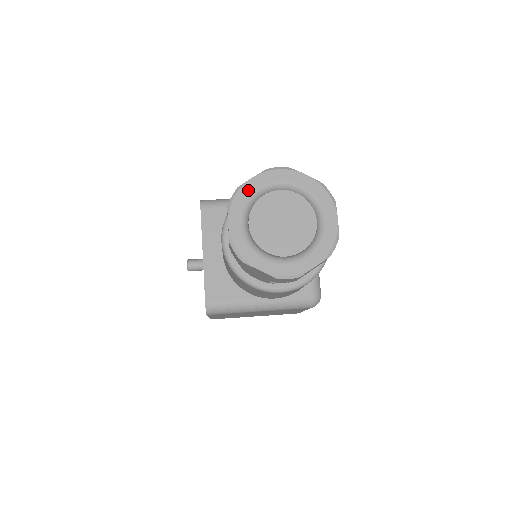
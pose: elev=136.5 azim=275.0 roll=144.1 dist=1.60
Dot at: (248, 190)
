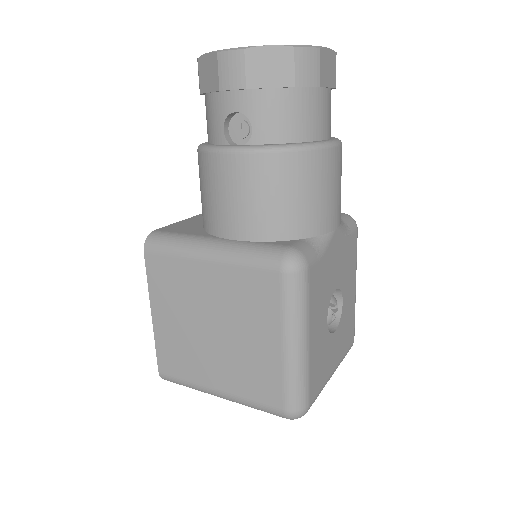
Dot at: occluded
